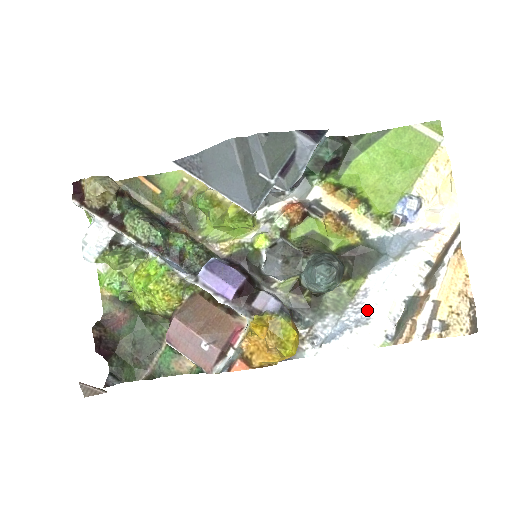
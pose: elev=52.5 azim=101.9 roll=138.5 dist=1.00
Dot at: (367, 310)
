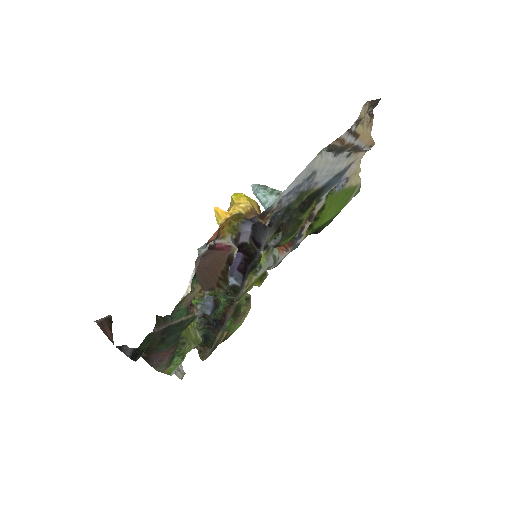
Dot at: (315, 177)
